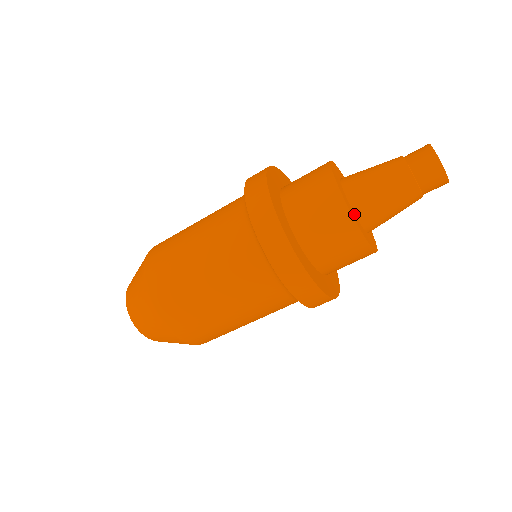
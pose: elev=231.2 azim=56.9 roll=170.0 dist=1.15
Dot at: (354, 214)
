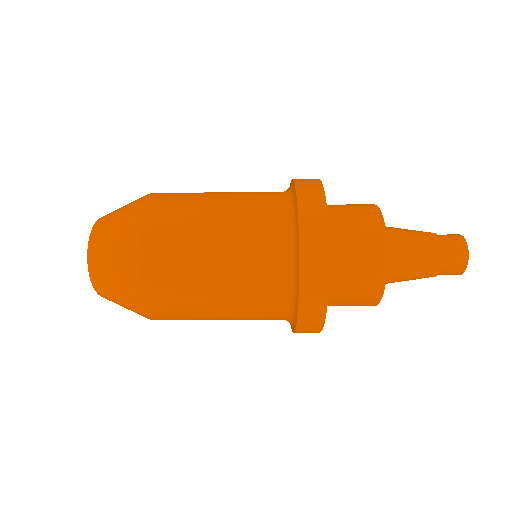
Dot at: occluded
